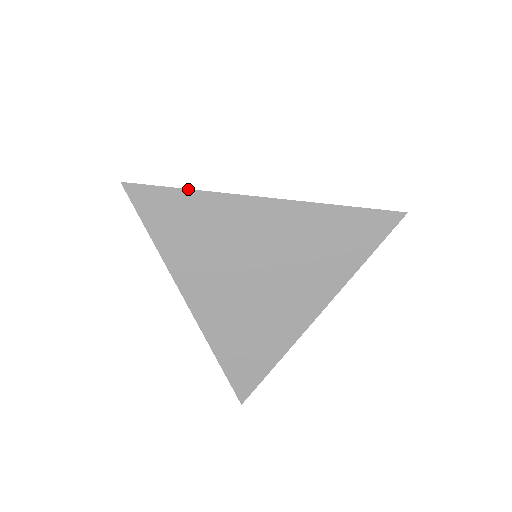
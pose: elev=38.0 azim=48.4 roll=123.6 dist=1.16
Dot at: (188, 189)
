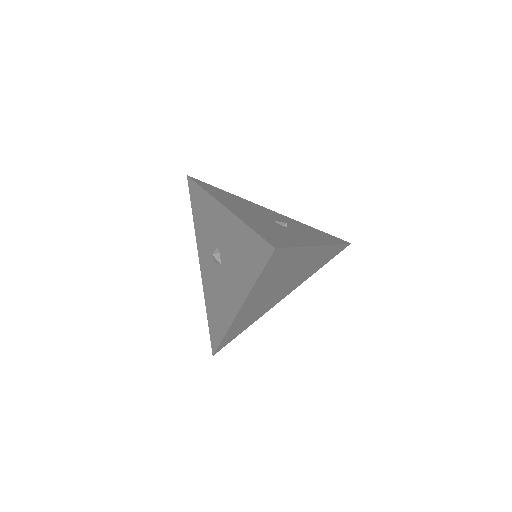
Dot at: (299, 247)
